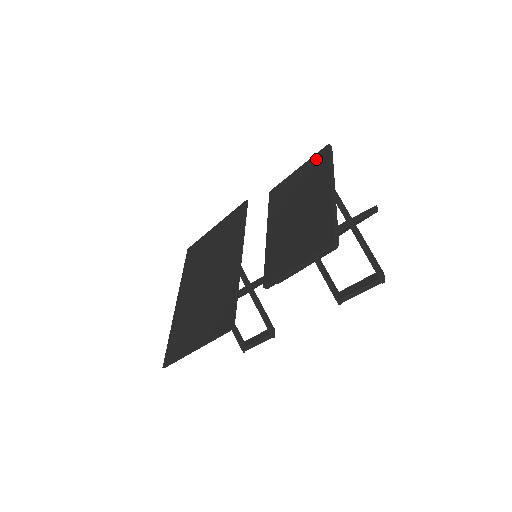
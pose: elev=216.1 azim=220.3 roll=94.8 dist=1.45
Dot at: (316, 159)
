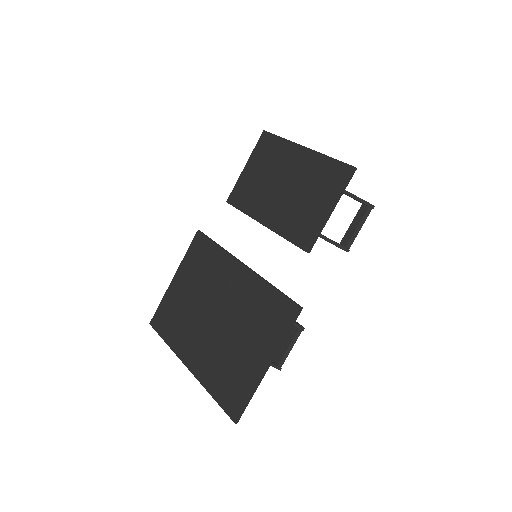
Dot at: (261, 146)
